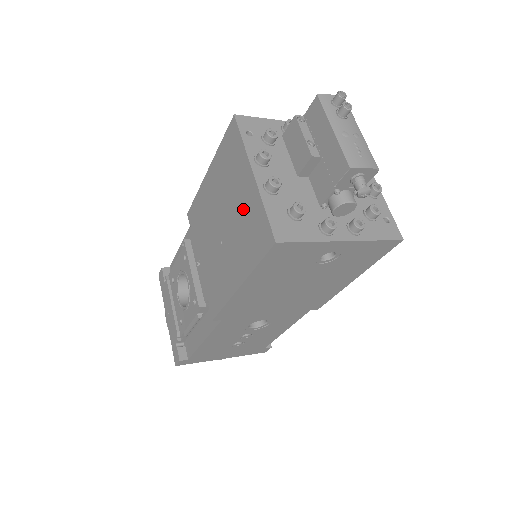
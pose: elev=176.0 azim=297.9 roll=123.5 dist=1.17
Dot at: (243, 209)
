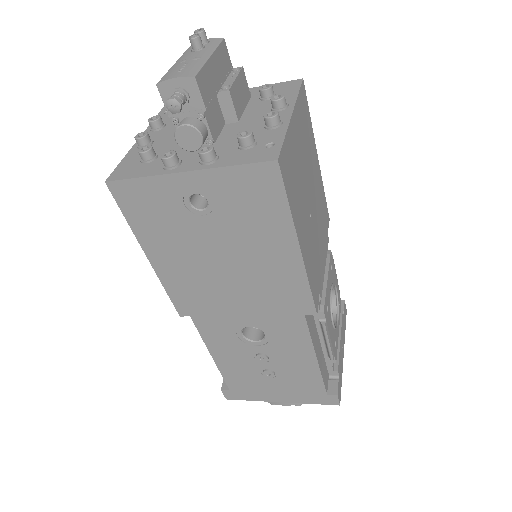
Dot at: occluded
